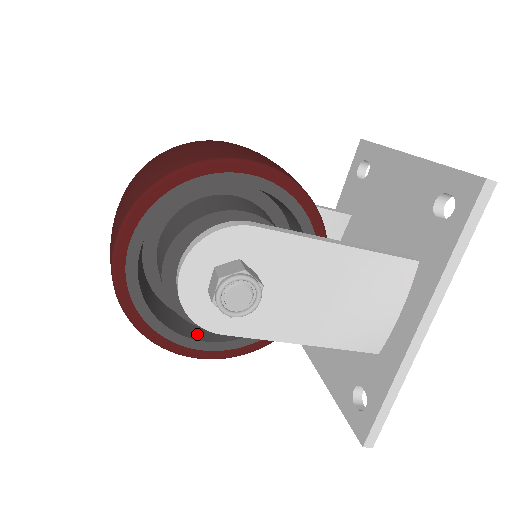
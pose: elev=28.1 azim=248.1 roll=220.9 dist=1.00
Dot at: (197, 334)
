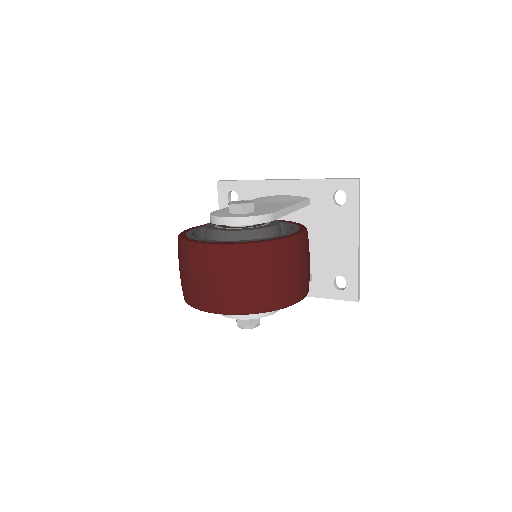
Dot at: occluded
